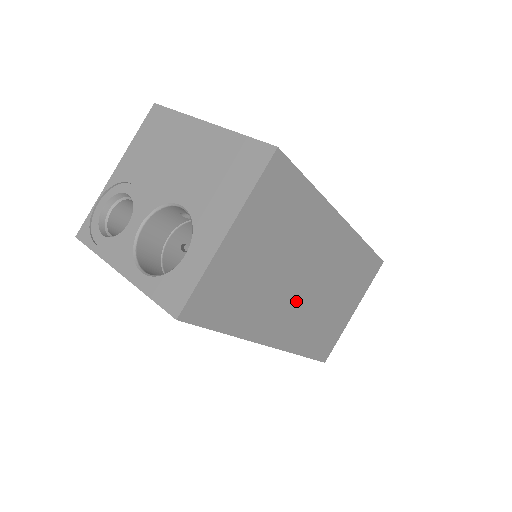
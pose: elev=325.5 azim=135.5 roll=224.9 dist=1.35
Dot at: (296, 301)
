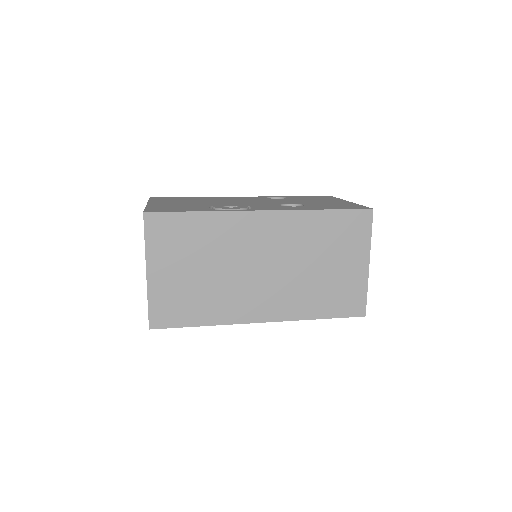
Dot at: (262, 284)
